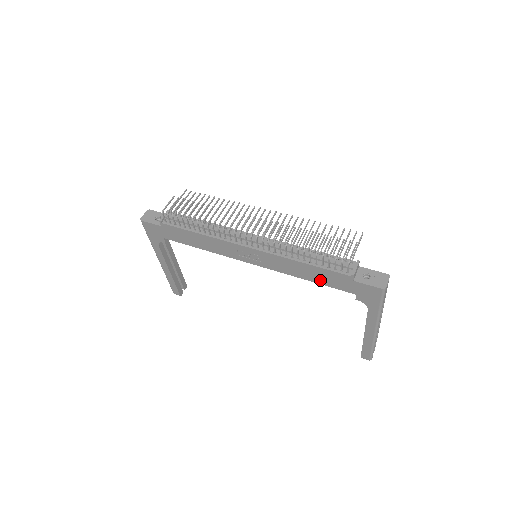
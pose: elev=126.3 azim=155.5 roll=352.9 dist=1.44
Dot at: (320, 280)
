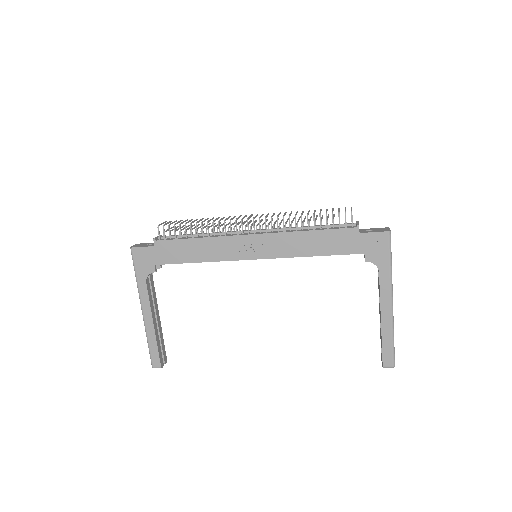
Dot at: (327, 249)
